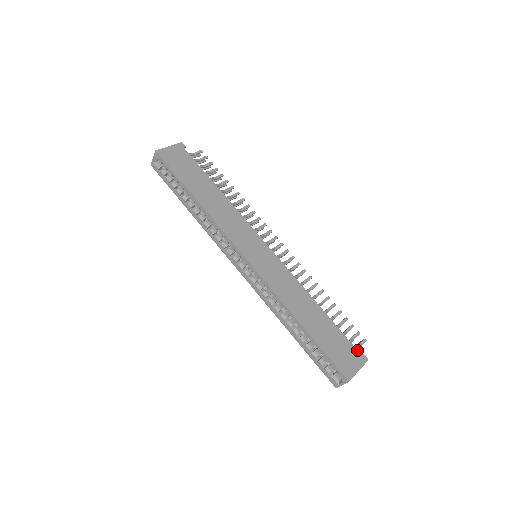
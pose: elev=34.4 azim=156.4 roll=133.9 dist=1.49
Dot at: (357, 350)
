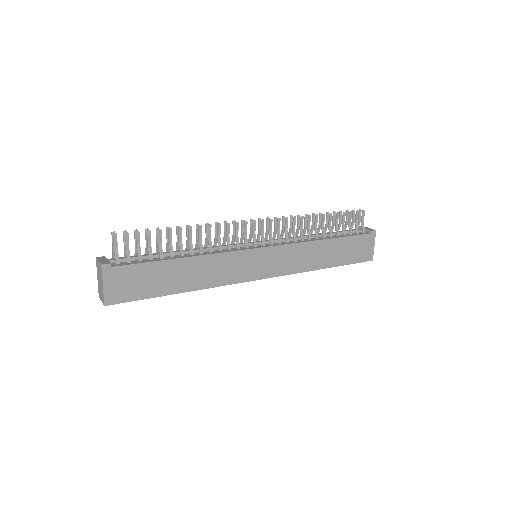
Dot at: (367, 234)
